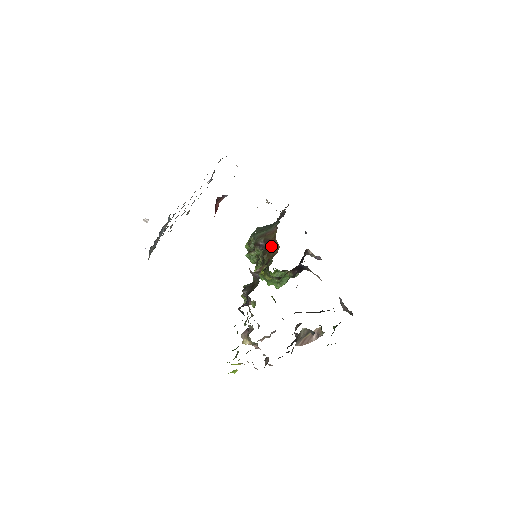
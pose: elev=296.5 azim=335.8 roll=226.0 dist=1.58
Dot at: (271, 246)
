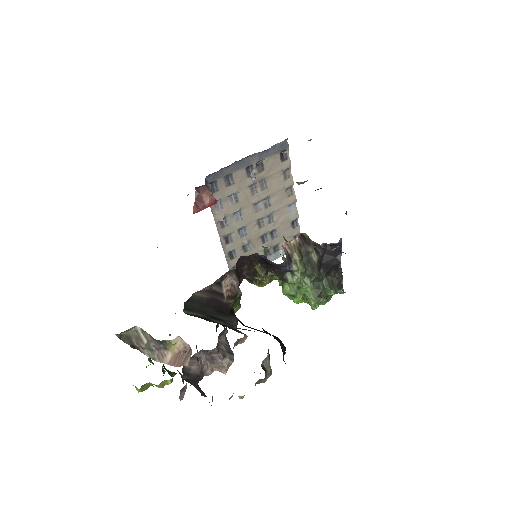
Dot at: occluded
